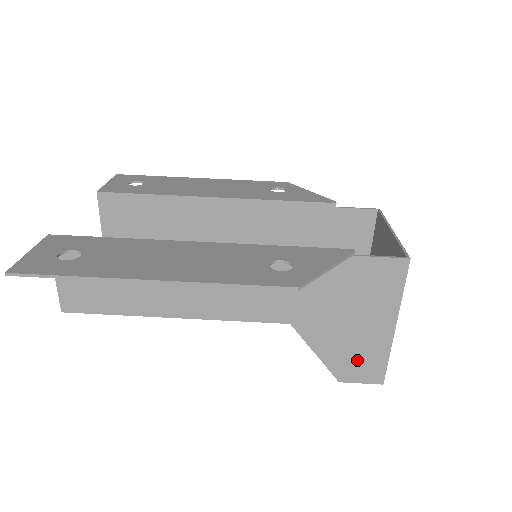
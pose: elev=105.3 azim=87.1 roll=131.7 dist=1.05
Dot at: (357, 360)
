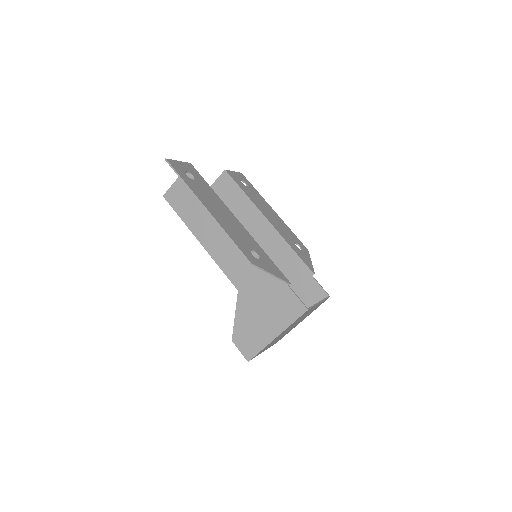
Dot at: (248, 337)
